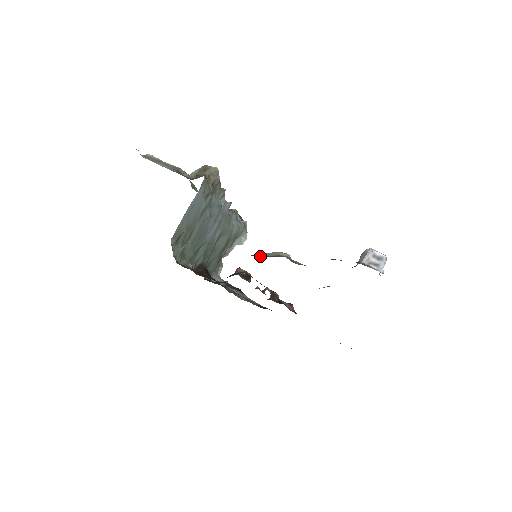
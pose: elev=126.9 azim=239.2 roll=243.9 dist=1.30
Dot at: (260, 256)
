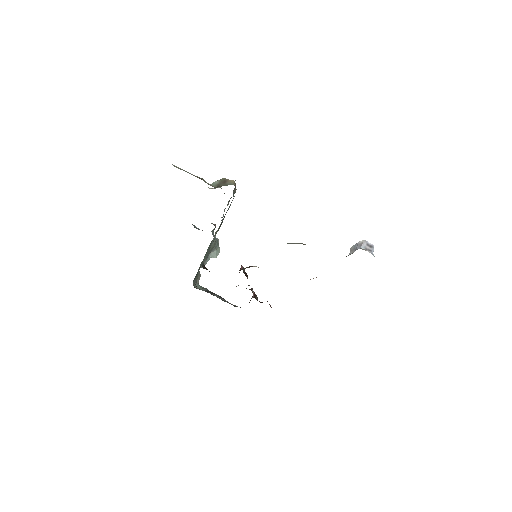
Dot at: occluded
